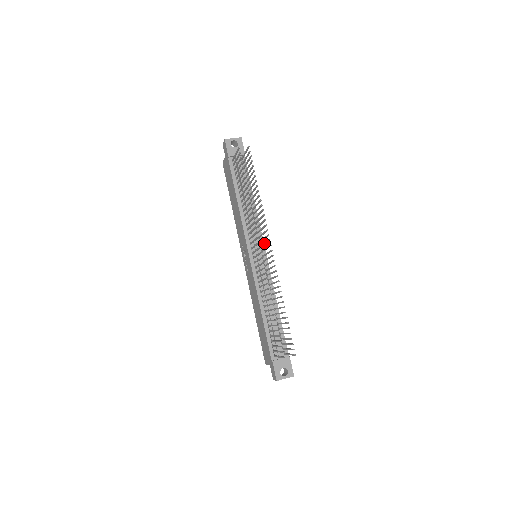
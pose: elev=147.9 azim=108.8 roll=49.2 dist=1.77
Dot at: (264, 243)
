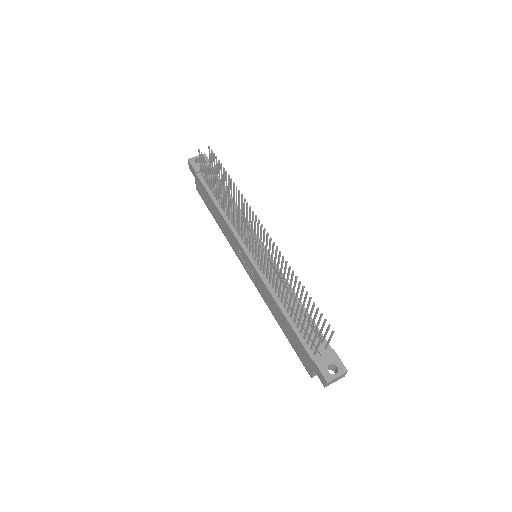
Dot at: occluded
